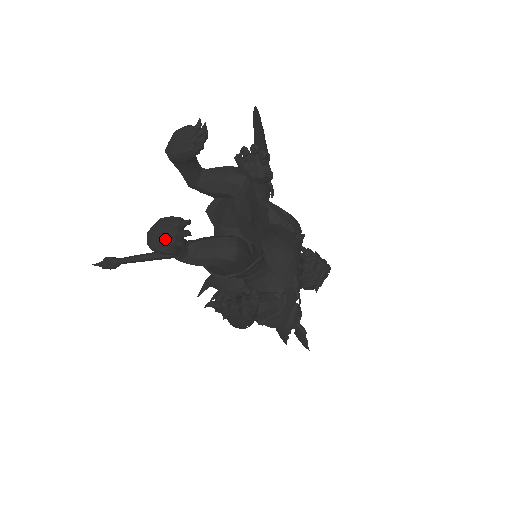
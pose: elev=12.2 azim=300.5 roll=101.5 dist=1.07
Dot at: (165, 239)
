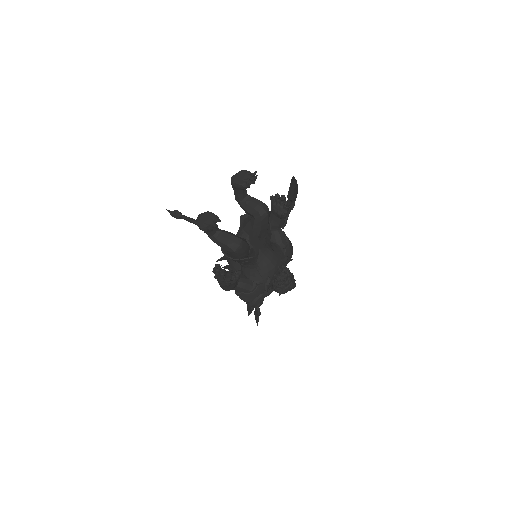
Dot at: (205, 223)
